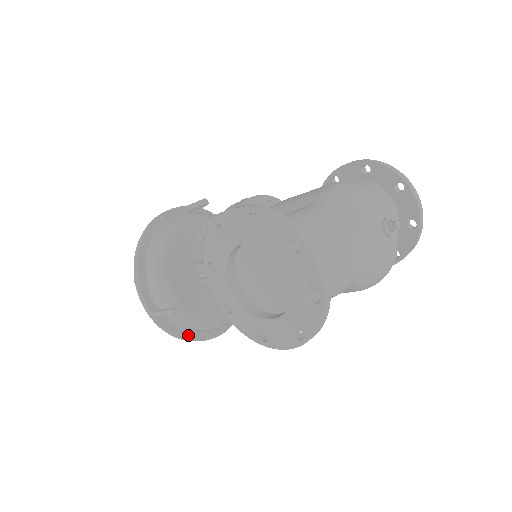
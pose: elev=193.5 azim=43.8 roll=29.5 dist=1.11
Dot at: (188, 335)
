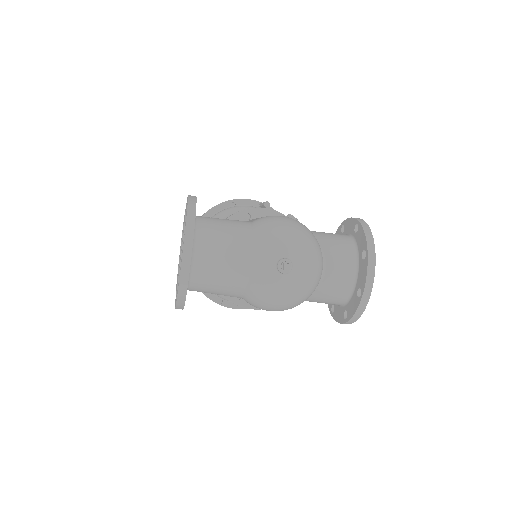
Dot at: occluded
